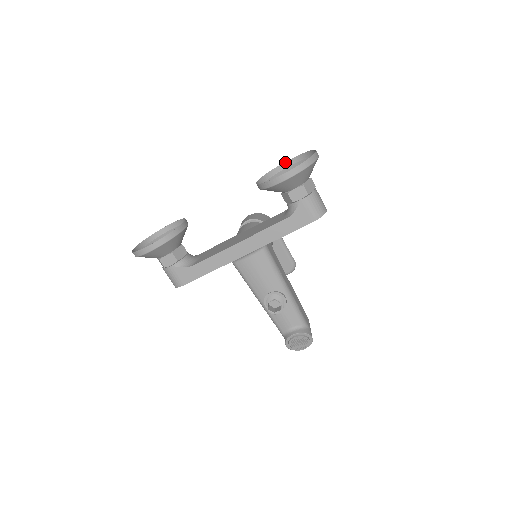
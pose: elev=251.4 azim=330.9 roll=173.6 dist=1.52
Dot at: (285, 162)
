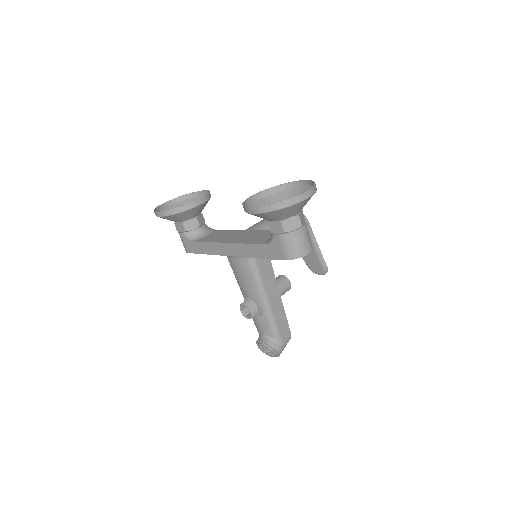
Dot at: (299, 181)
